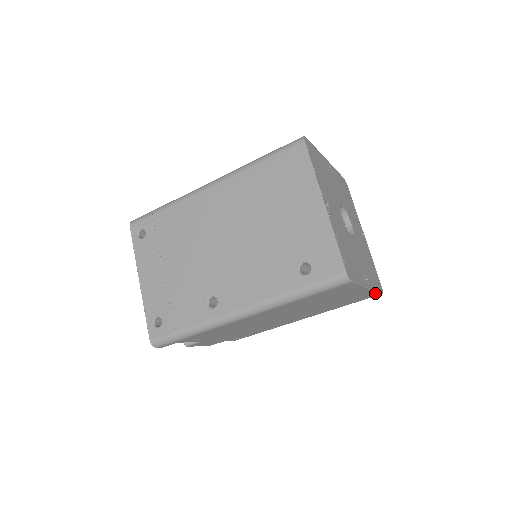
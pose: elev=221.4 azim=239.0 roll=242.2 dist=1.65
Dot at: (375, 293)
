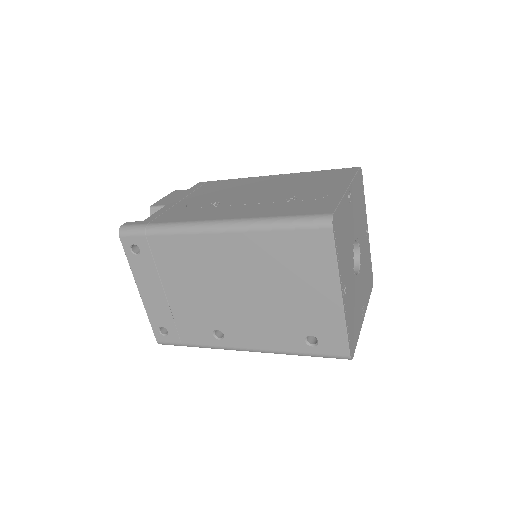
Dot at: occluded
